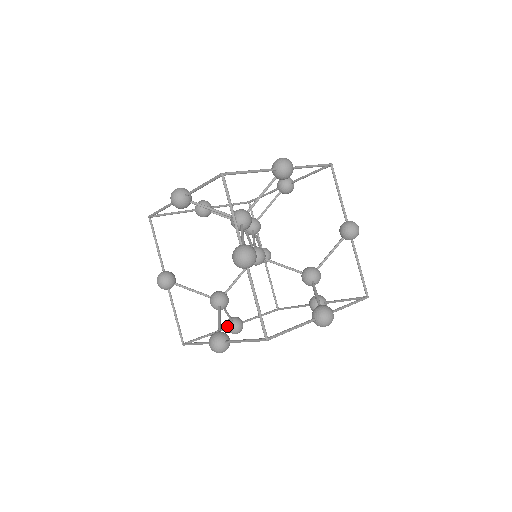
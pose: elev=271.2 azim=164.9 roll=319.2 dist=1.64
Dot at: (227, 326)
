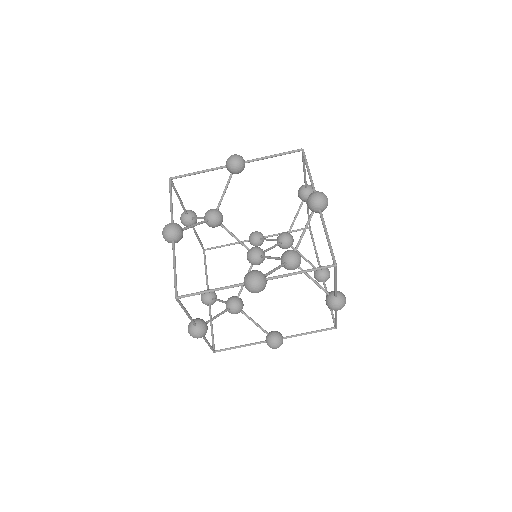
Dot at: occluded
